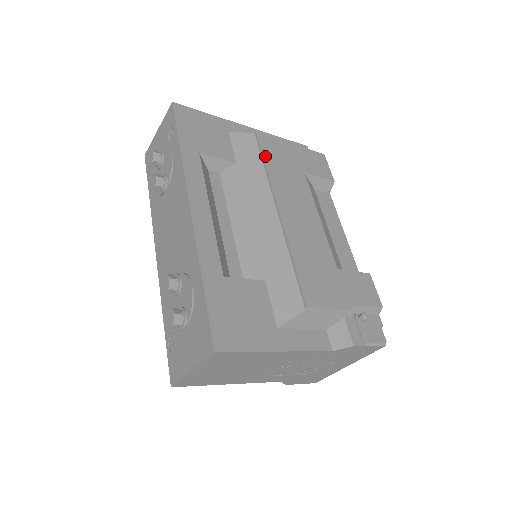
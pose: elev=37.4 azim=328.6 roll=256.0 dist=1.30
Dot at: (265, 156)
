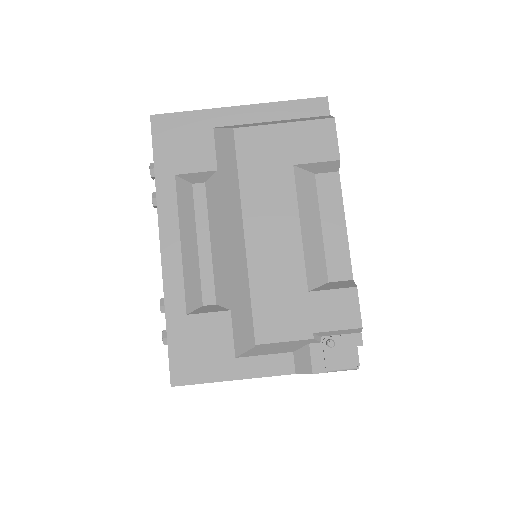
Dot at: (240, 162)
